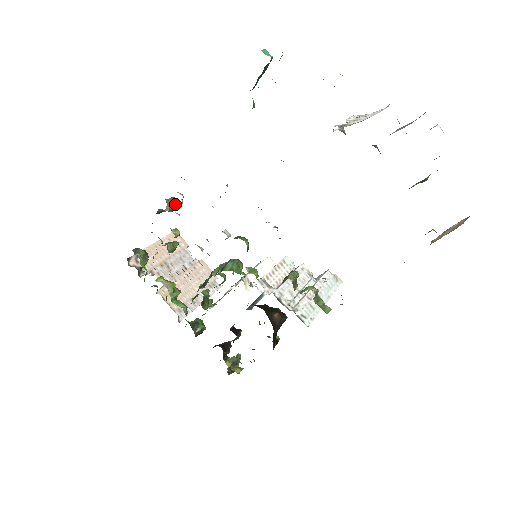
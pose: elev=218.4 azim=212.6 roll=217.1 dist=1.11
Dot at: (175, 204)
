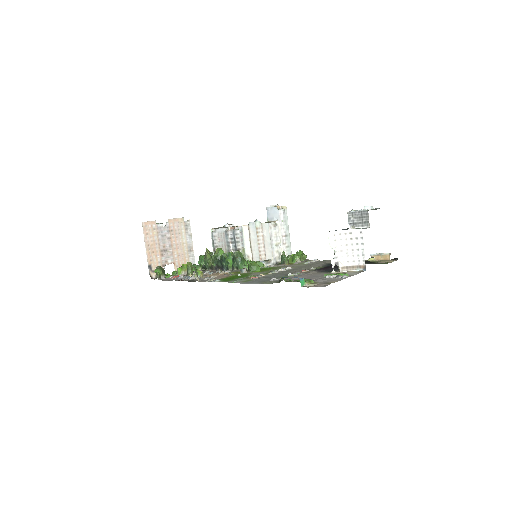
Dot at: (196, 270)
